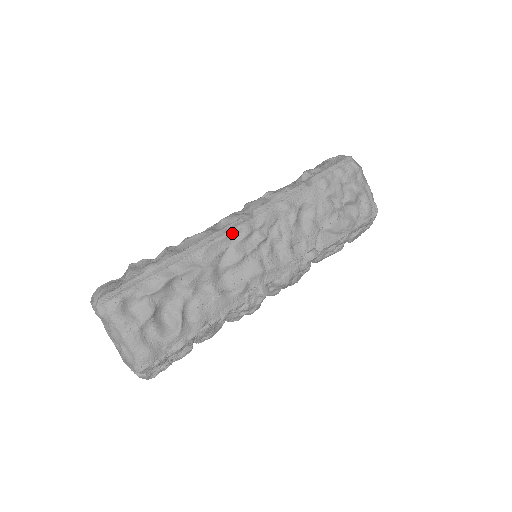
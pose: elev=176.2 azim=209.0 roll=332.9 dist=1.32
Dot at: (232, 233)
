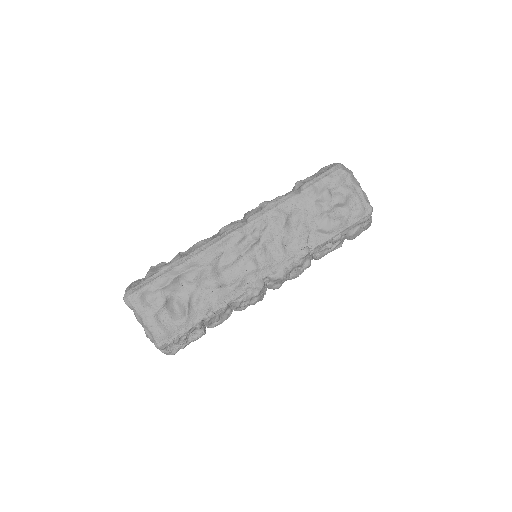
Dot at: (227, 238)
